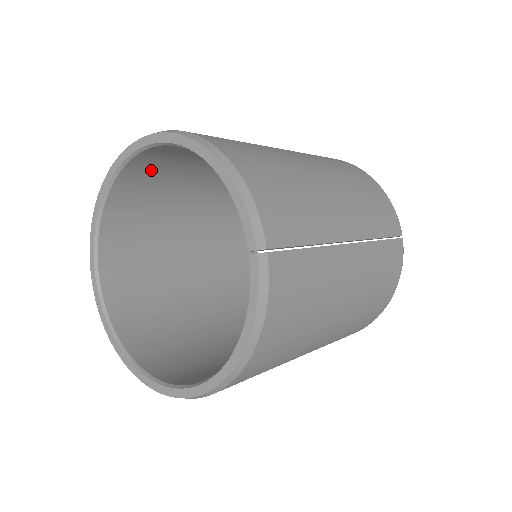
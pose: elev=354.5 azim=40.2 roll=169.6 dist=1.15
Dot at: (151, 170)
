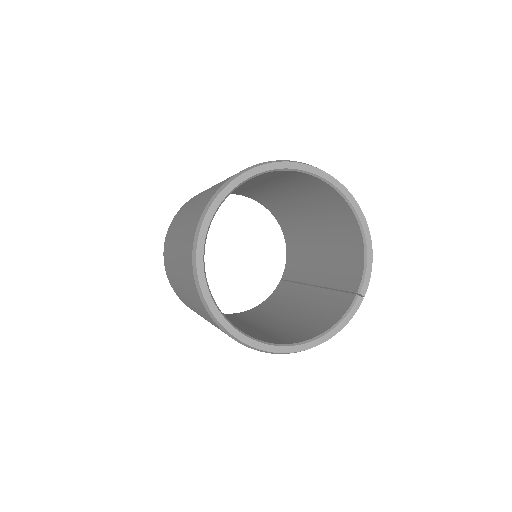
Dot at: (287, 175)
